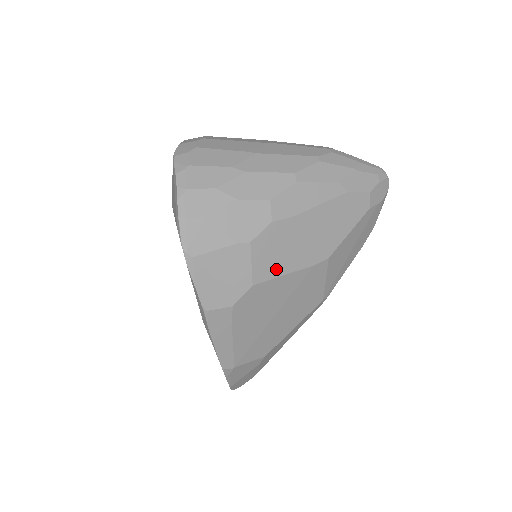
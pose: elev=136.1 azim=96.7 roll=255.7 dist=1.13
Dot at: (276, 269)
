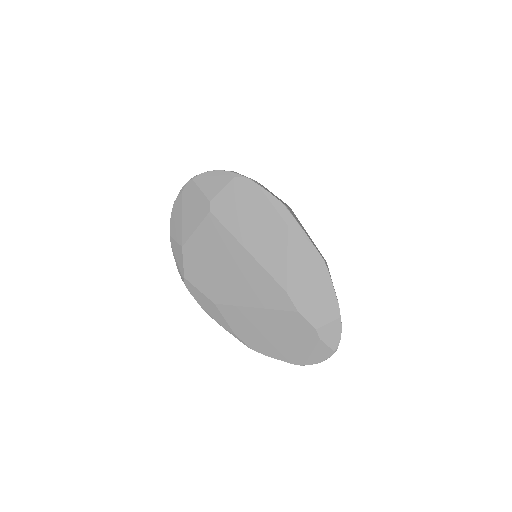
Dot at: occluded
